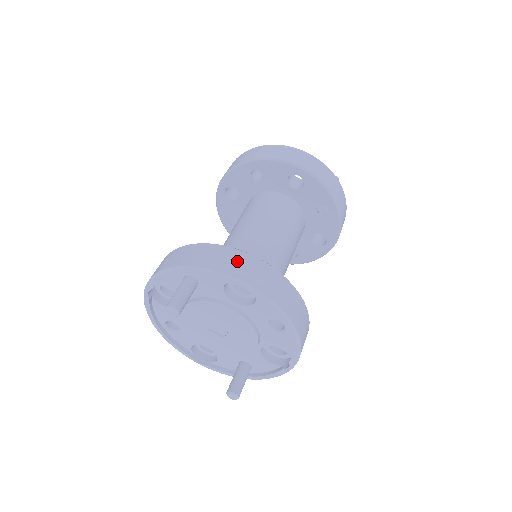
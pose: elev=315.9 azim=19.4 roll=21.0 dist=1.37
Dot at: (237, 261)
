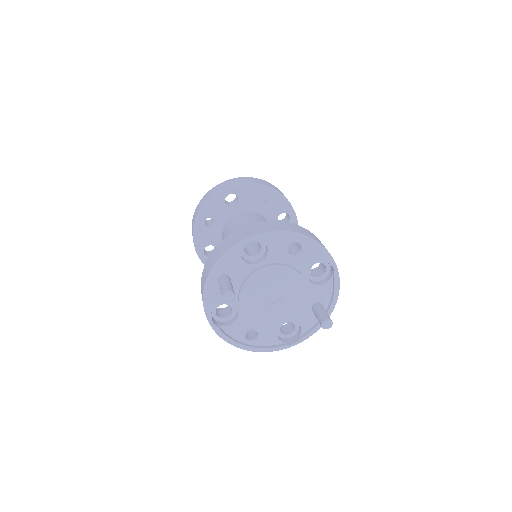
Dot at: (233, 238)
